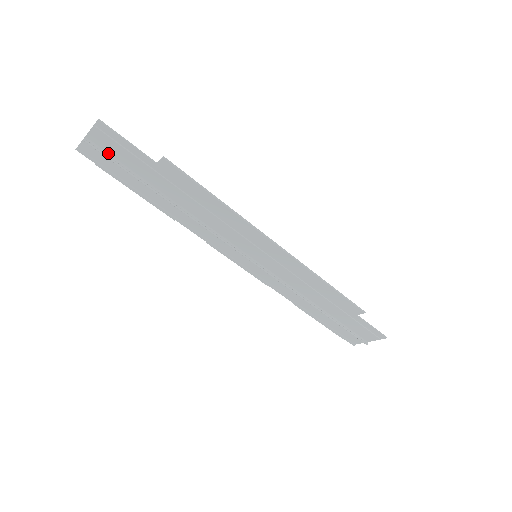
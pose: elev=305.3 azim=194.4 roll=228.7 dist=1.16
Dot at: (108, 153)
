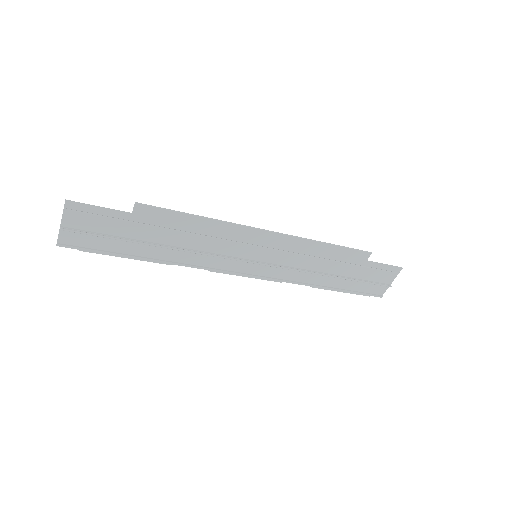
Dot at: (86, 231)
